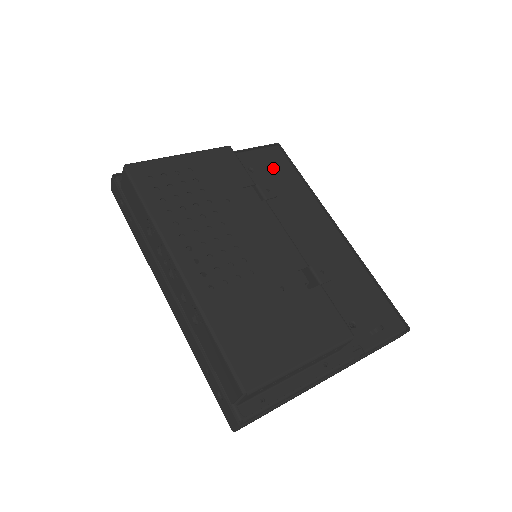
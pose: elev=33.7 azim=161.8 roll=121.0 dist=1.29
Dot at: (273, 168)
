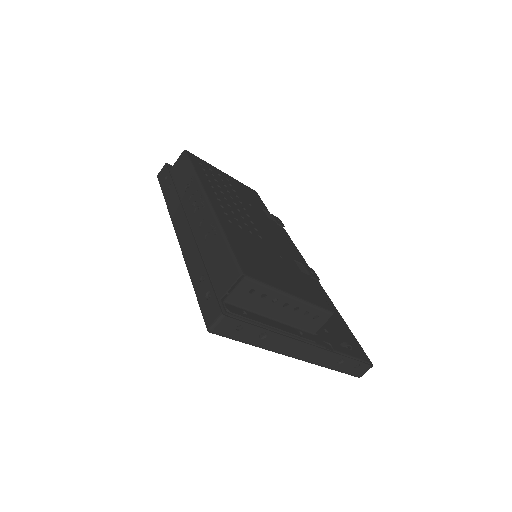
Dot at: occluded
